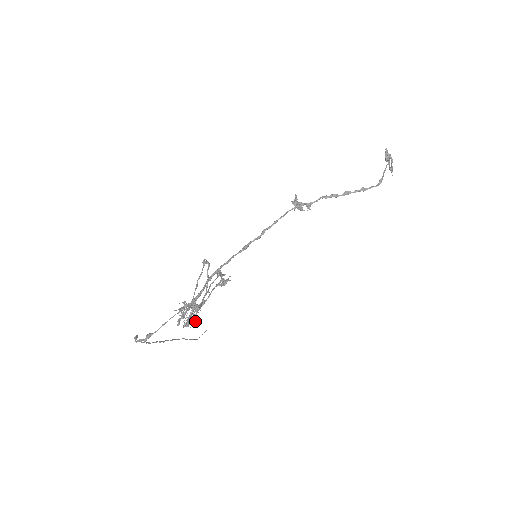
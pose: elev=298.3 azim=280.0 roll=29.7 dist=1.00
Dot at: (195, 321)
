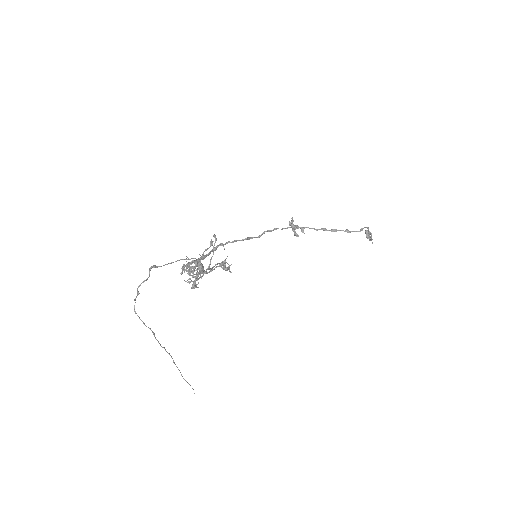
Dot at: (195, 287)
